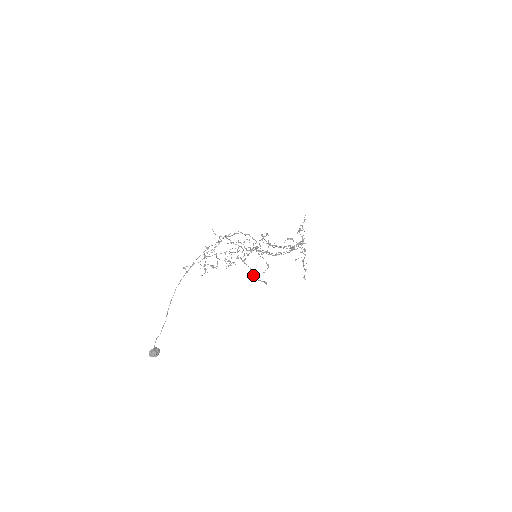
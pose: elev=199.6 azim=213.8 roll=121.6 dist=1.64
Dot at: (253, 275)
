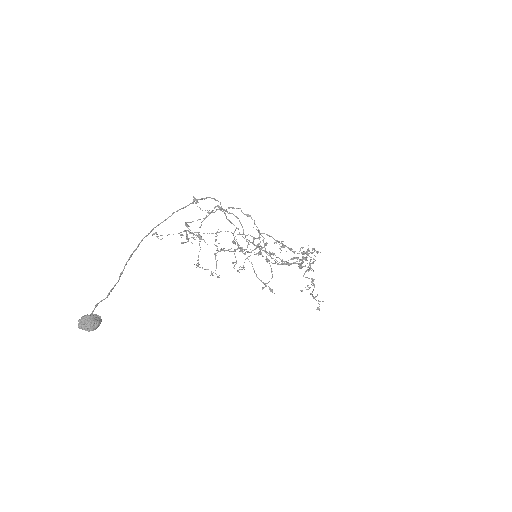
Dot at: occluded
